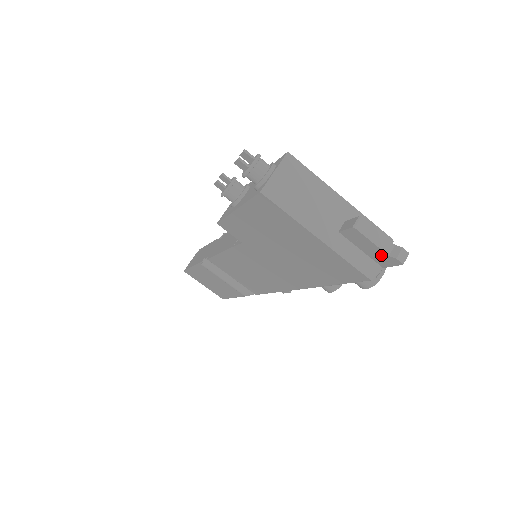
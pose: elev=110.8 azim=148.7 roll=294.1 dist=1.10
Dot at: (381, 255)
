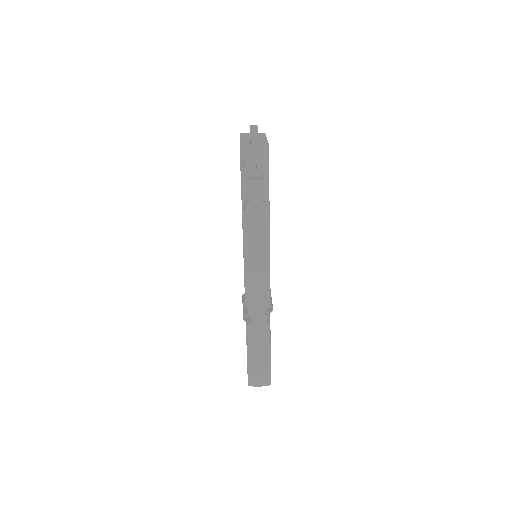
Dot at: occluded
